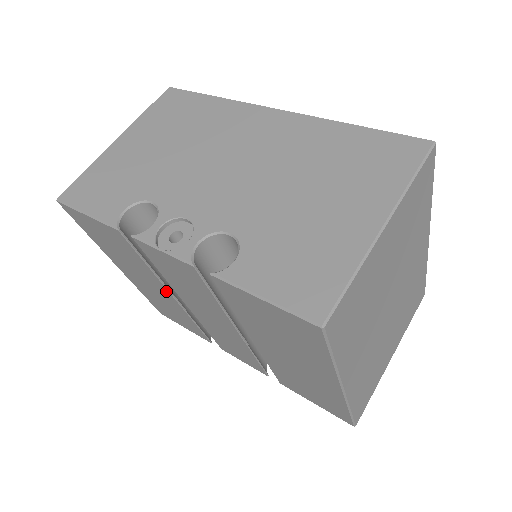
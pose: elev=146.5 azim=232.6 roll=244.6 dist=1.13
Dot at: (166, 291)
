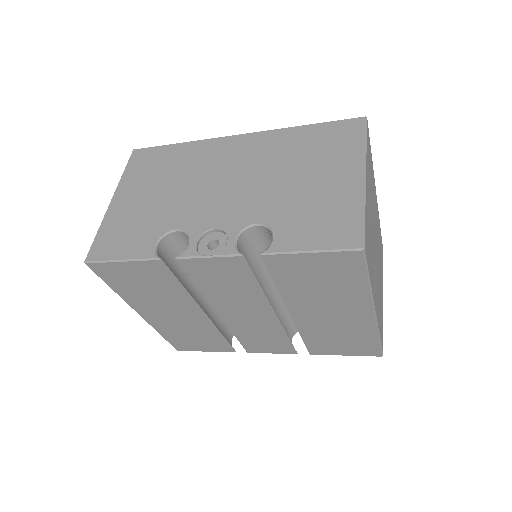
Dot at: (197, 310)
